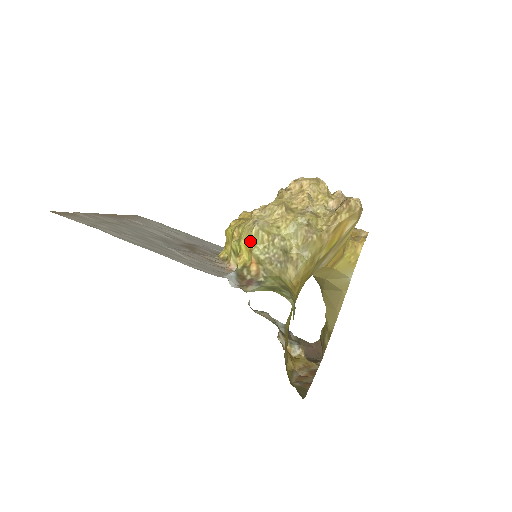
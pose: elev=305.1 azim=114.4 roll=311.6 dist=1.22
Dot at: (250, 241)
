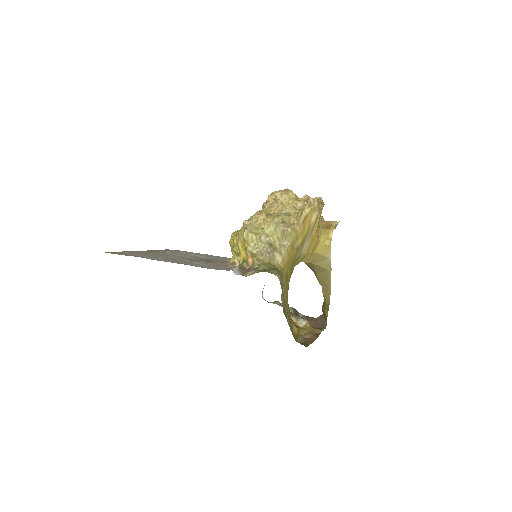
Dot at: (244, 242)
